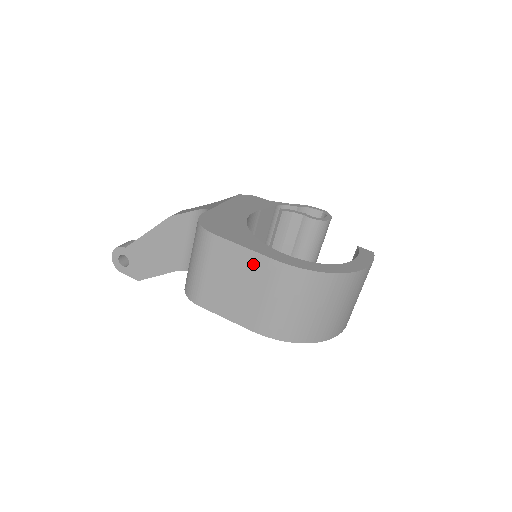
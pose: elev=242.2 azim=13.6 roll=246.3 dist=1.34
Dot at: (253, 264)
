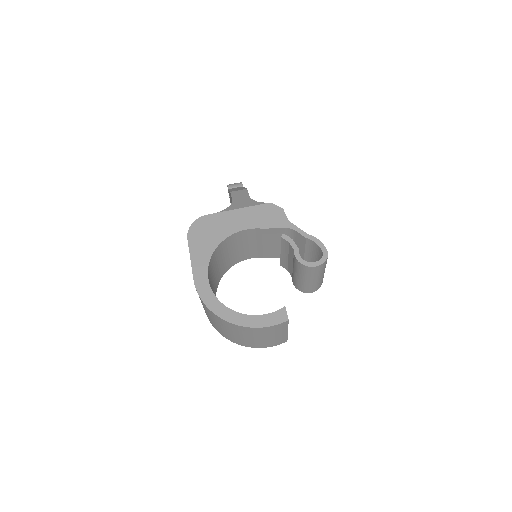
Dot at: occluded
